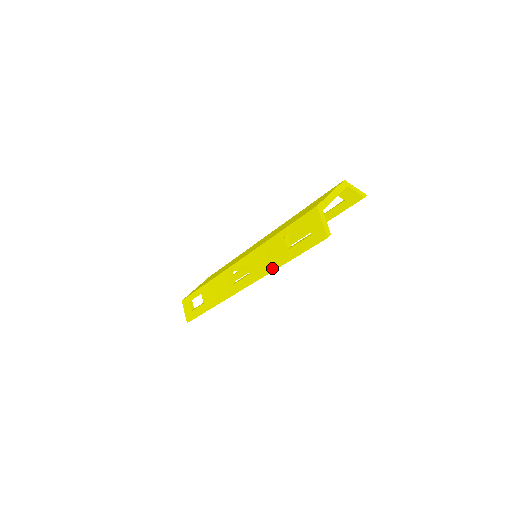
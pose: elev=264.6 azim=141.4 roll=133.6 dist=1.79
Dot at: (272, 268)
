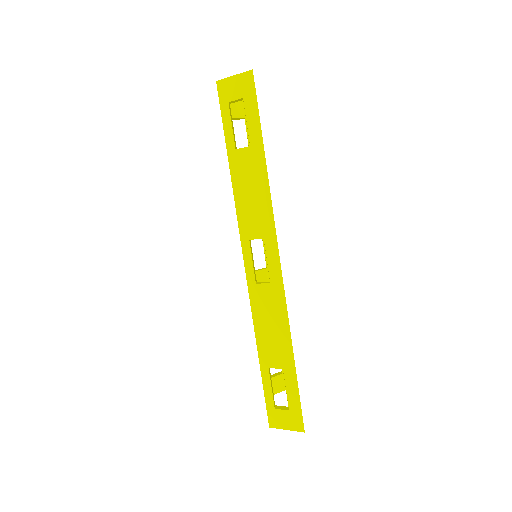
Dot at: (265, 185)
